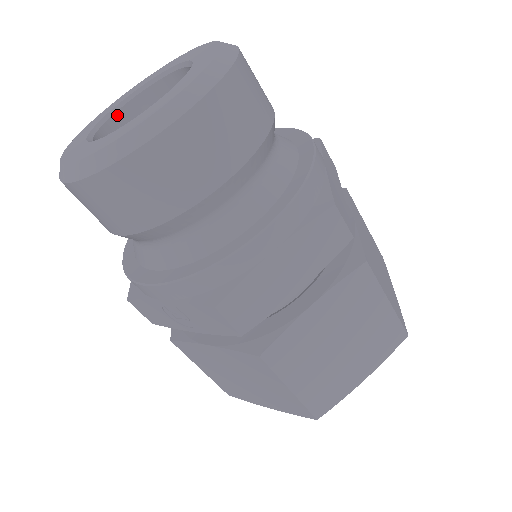
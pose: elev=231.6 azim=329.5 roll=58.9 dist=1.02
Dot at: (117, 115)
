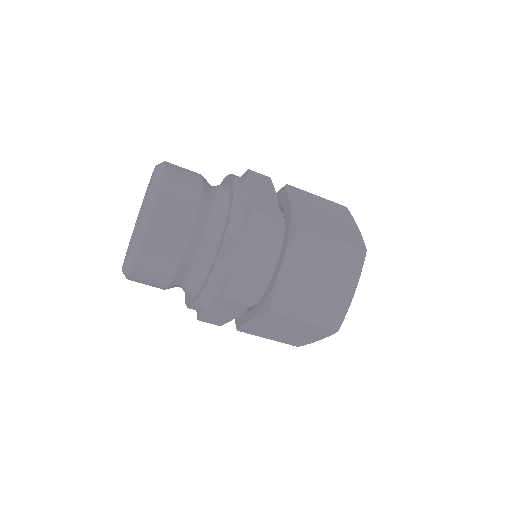
Dot at: occluded
